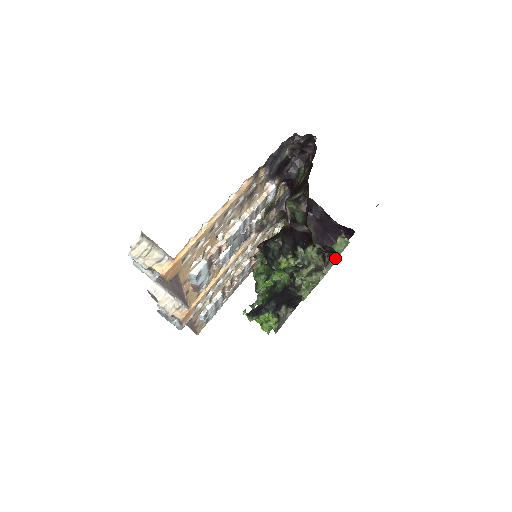
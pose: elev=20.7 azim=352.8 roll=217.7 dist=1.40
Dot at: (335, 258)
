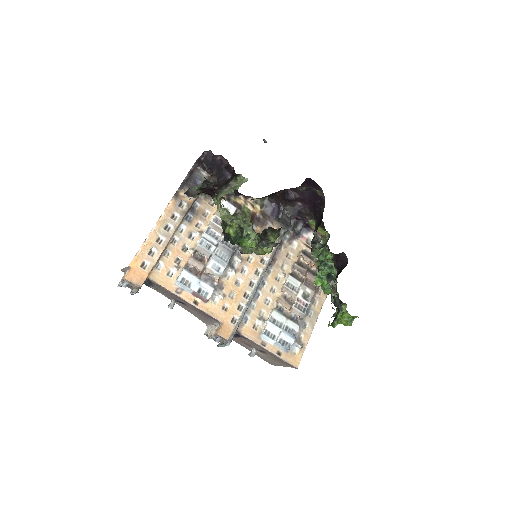
Dot at: (232, 190)
